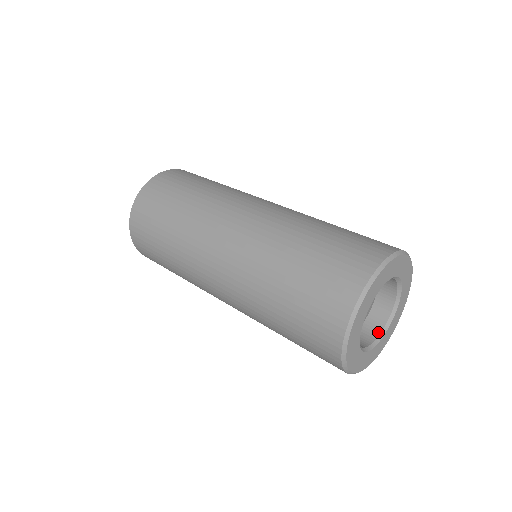
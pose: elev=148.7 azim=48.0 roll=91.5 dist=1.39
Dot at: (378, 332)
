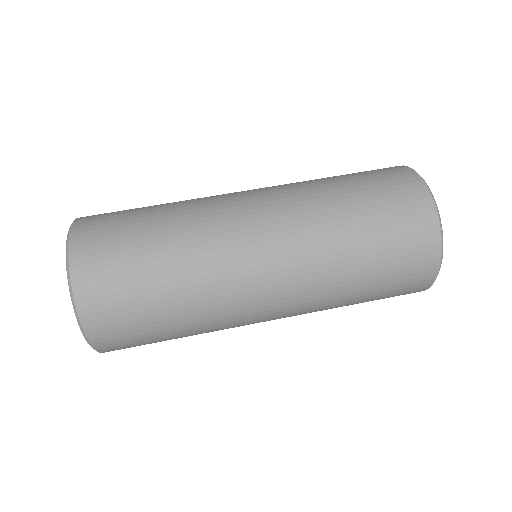
Dot at: occluded
